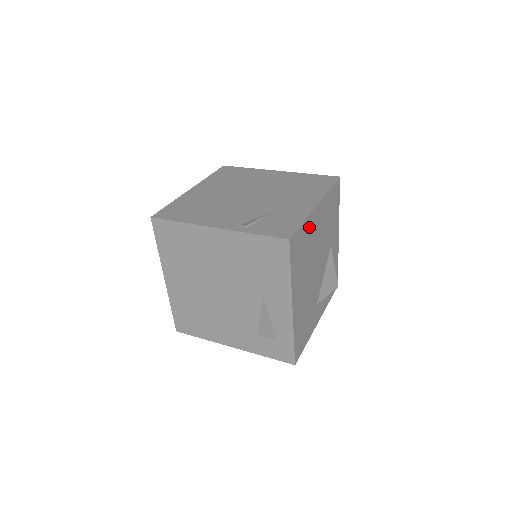
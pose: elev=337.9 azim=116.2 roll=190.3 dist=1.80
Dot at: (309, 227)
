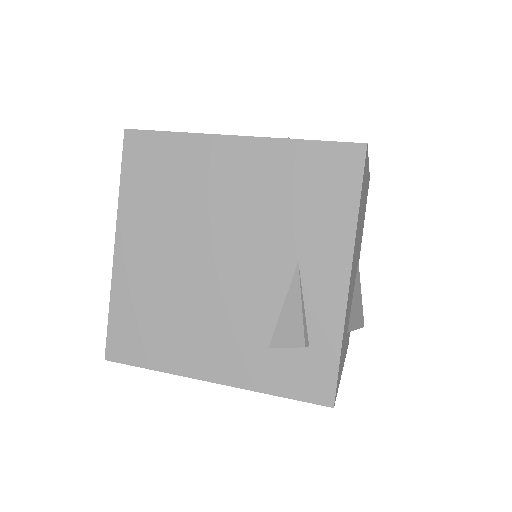
Dot at: occluded
